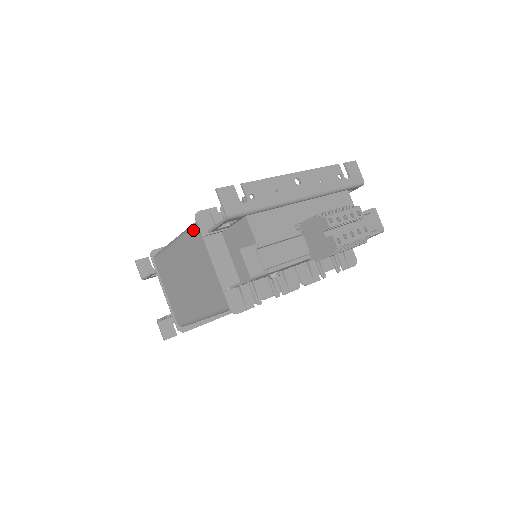
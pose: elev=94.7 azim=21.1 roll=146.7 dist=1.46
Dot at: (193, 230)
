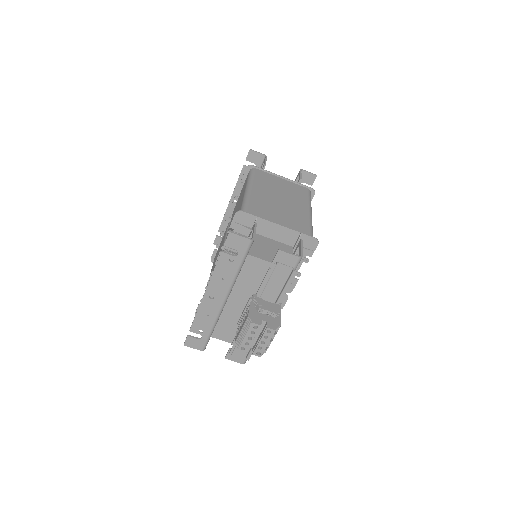
Dot at: occluded
